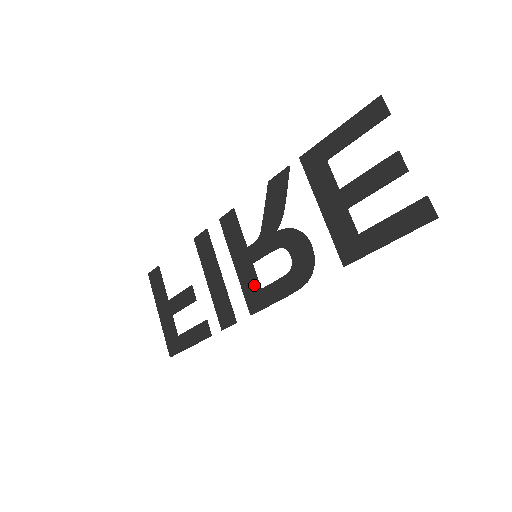
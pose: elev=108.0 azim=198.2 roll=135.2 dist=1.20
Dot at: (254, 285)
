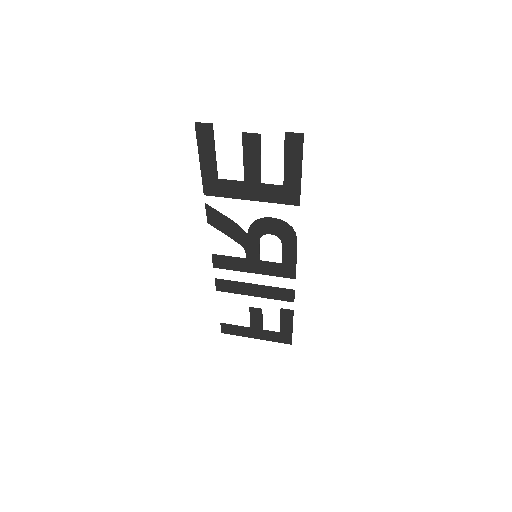
Dot at: (276, 267)
